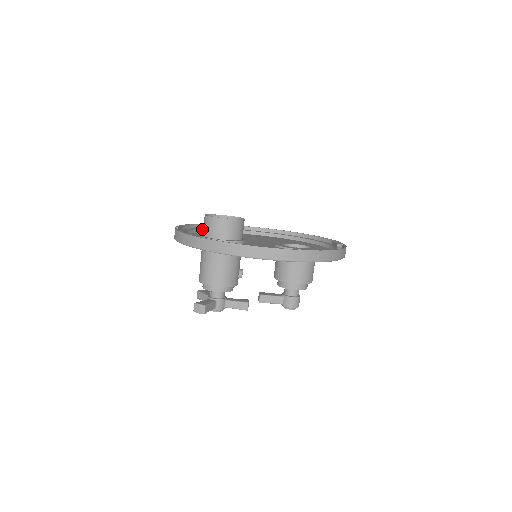
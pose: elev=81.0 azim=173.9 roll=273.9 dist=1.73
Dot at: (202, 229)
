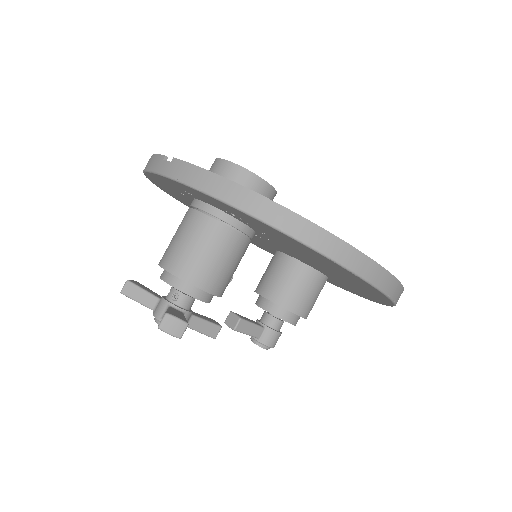
Dot at: occluded
